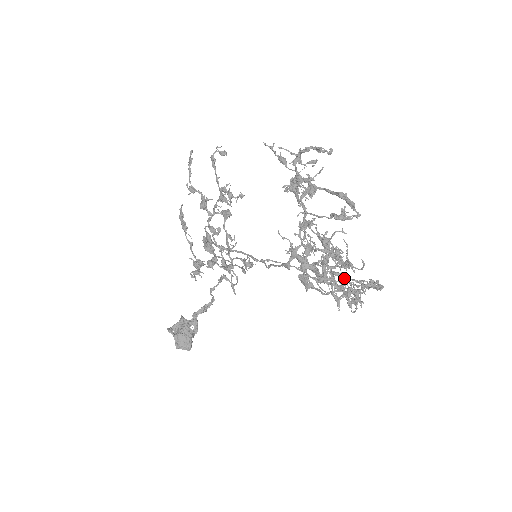
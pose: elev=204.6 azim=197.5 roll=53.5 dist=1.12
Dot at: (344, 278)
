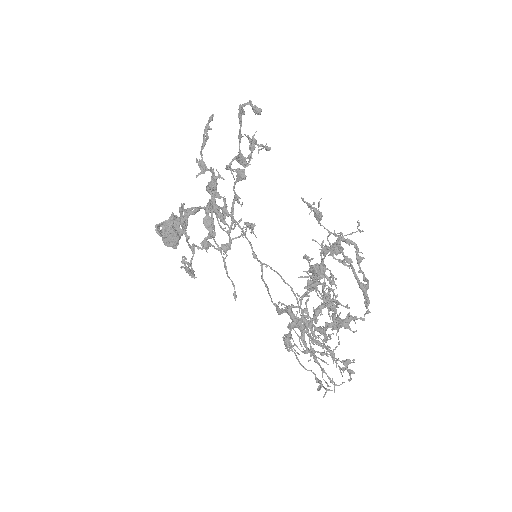
Dot at: (330, 326)
